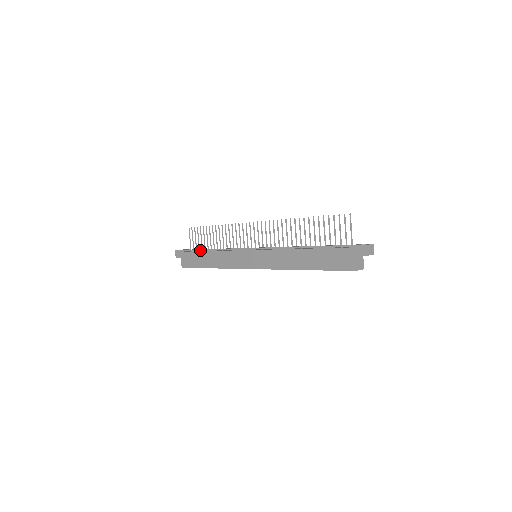
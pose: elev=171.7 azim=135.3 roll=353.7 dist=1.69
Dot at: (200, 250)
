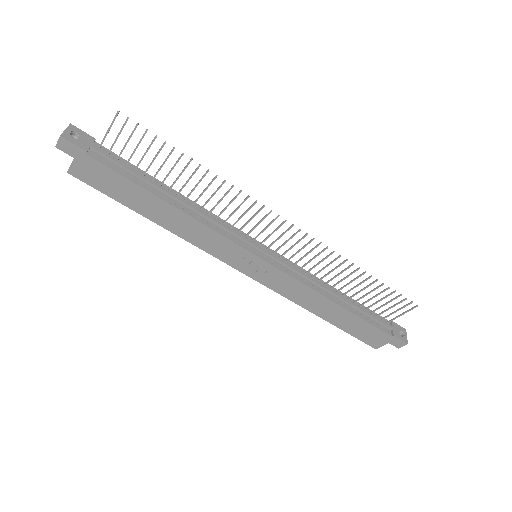
Dot at: (136, 176)
